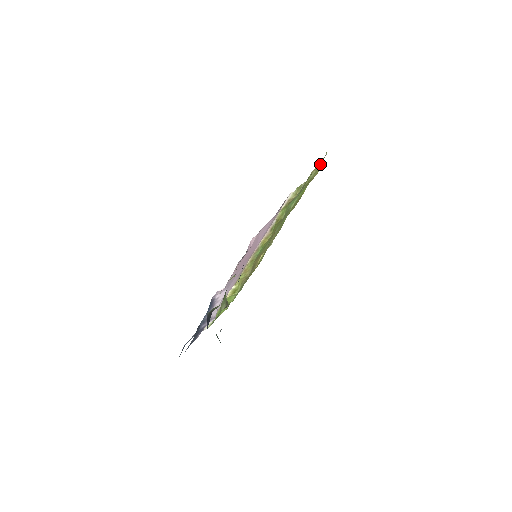
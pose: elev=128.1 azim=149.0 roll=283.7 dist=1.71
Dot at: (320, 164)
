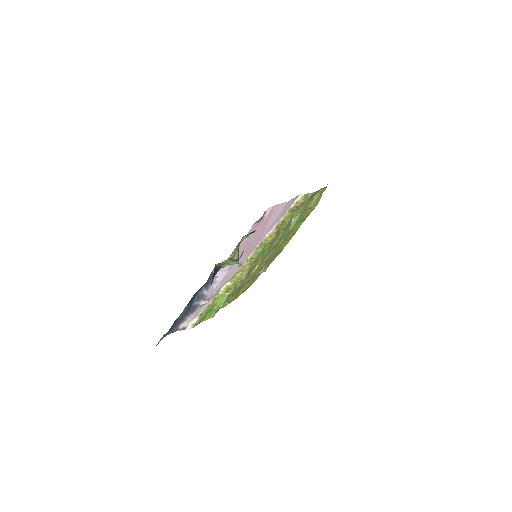
Dot at: (320, 196)
